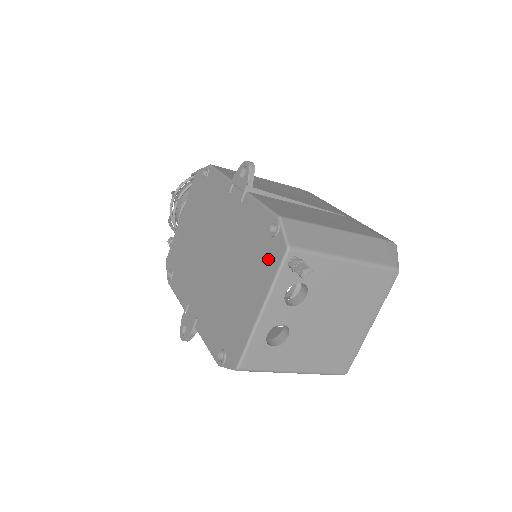
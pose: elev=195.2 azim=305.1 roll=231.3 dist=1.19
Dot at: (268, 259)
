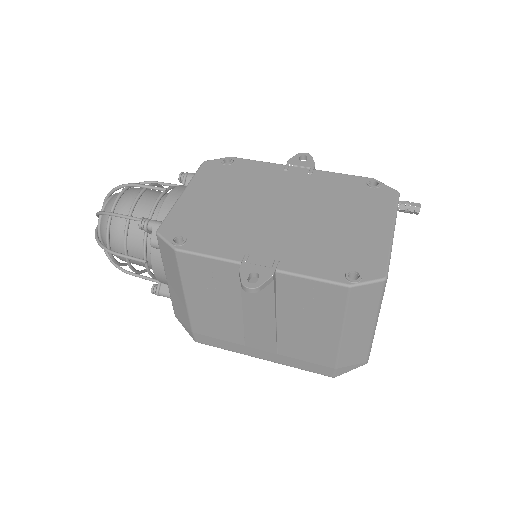
Dot at: (379, 200)
